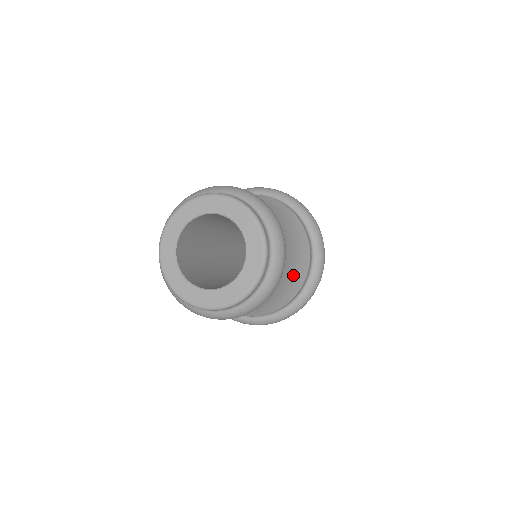
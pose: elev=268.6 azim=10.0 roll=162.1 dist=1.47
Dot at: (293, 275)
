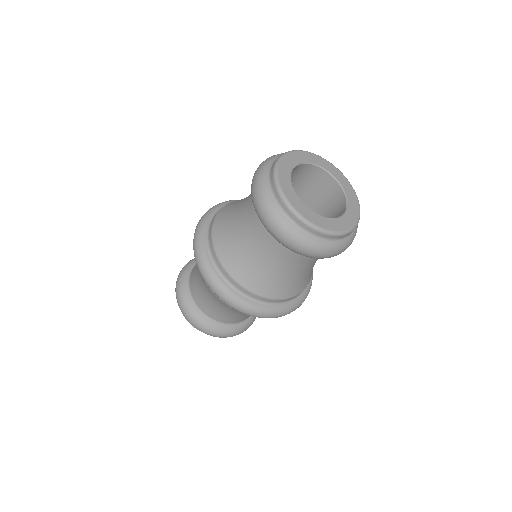
Dot at: occluded
